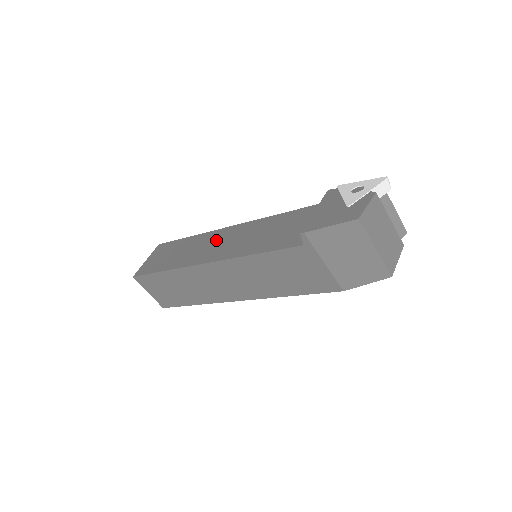
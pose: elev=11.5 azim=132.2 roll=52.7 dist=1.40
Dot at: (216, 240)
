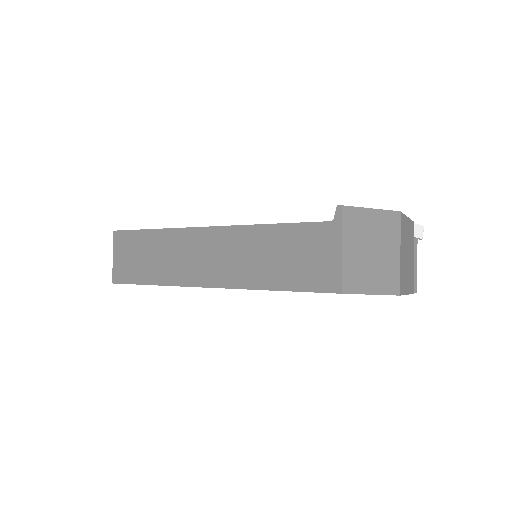
Dot at: occluded
